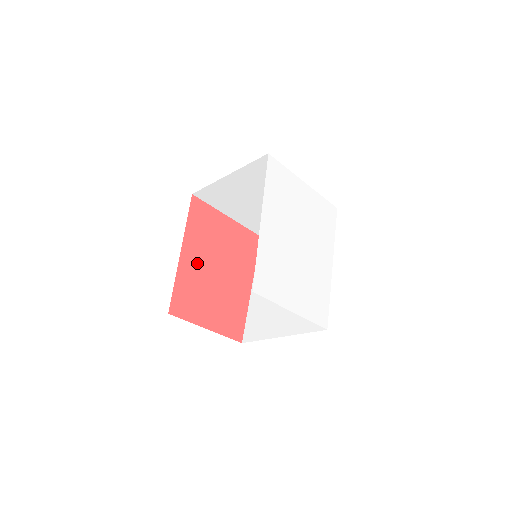
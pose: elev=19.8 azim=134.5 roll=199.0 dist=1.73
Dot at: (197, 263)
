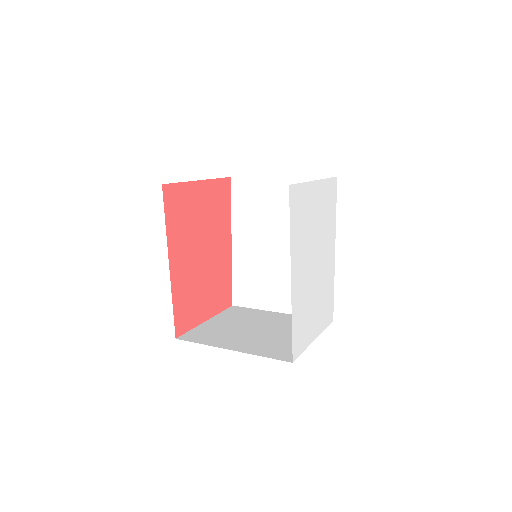
Dot at: (185, 265)
